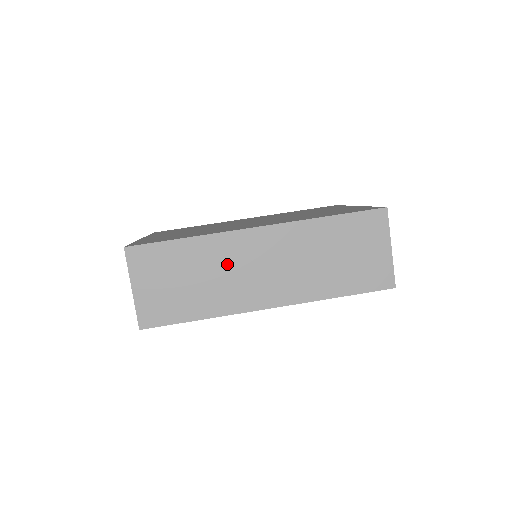
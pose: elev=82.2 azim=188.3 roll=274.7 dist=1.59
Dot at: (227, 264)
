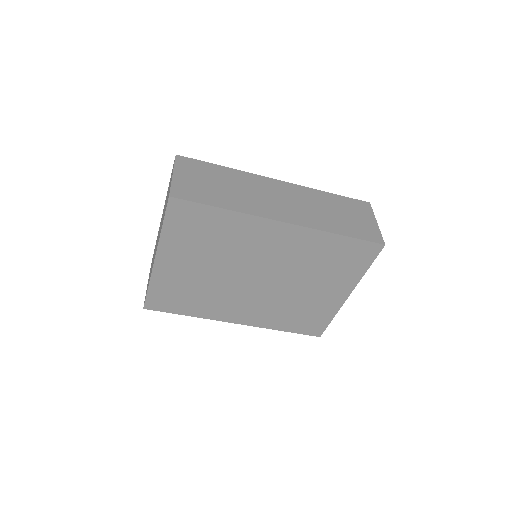
Dot at: (253, 188)
